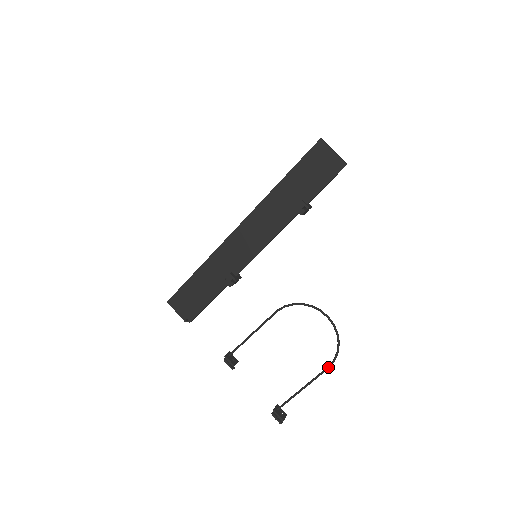
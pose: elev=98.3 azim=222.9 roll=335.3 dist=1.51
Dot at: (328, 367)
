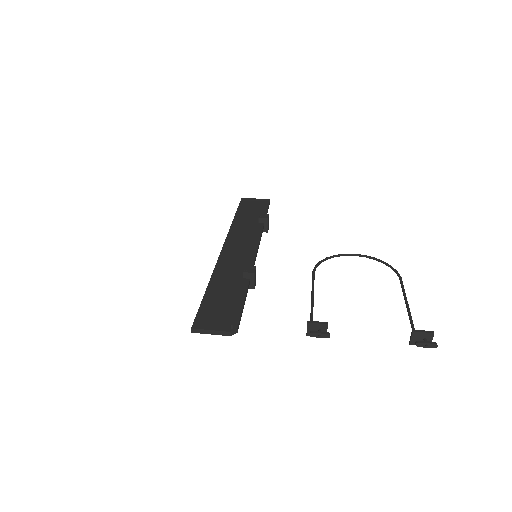
Dot at: (400, 278)
